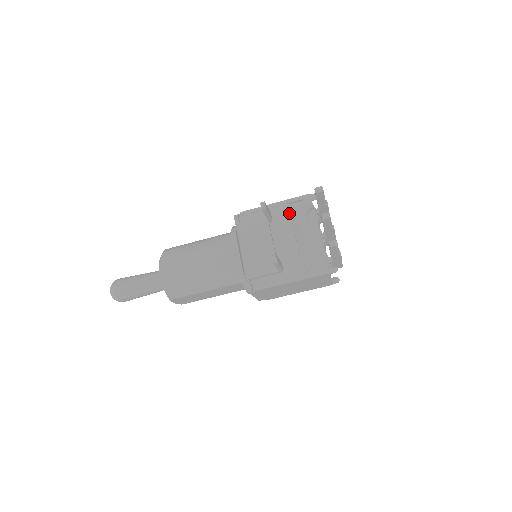
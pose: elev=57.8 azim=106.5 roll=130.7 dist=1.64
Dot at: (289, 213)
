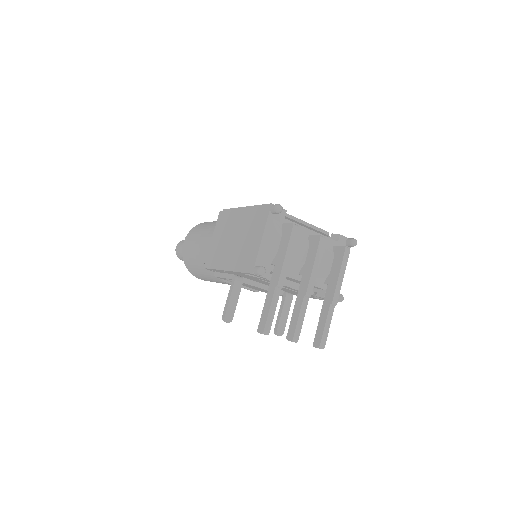
Dot at: (251, 277)
